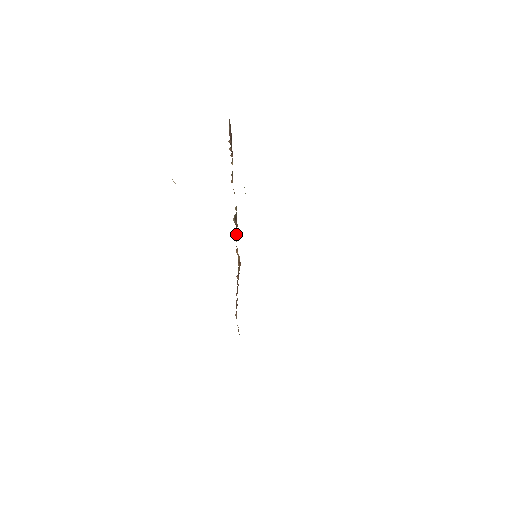
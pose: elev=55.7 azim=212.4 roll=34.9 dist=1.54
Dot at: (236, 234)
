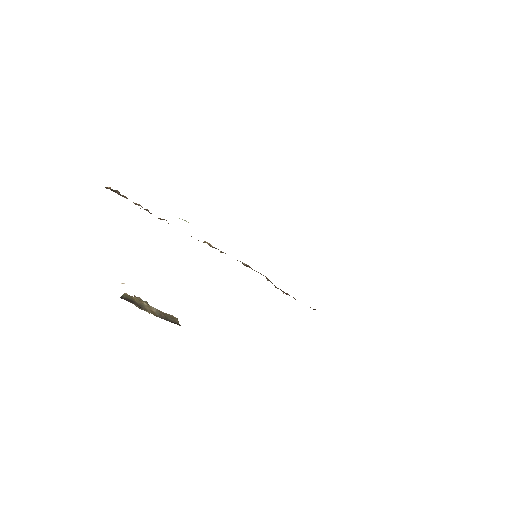
Dot at: occluded
